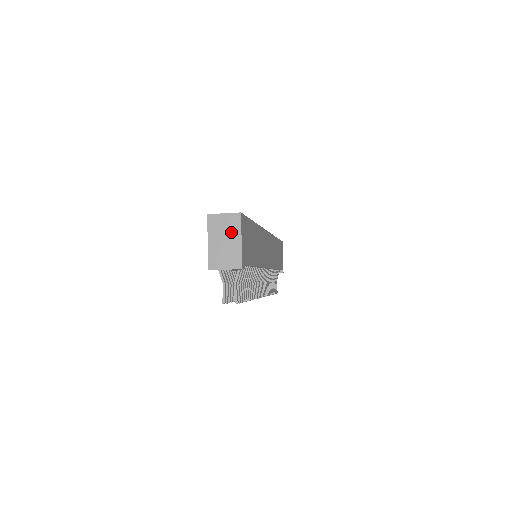
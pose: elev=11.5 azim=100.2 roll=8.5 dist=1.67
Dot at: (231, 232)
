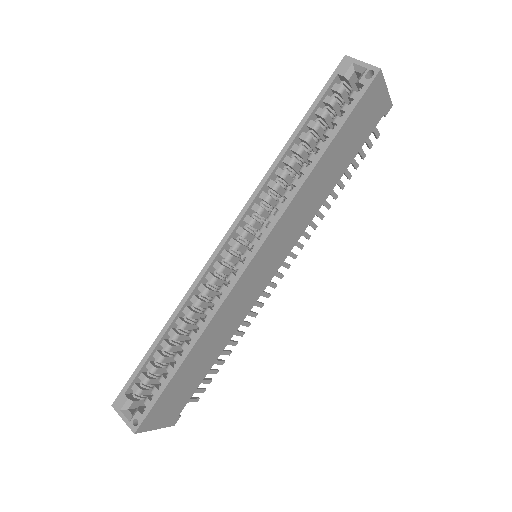
Dot at: occluded
